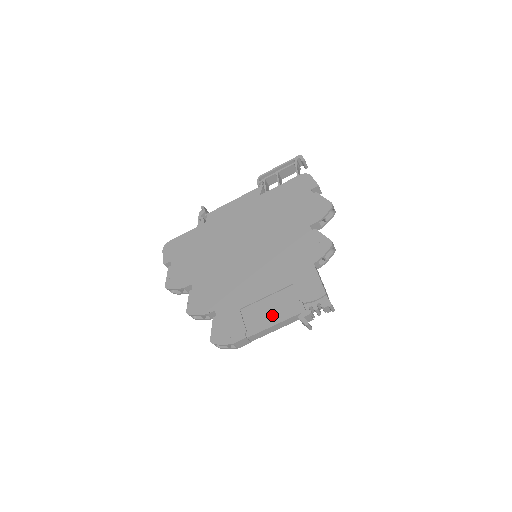
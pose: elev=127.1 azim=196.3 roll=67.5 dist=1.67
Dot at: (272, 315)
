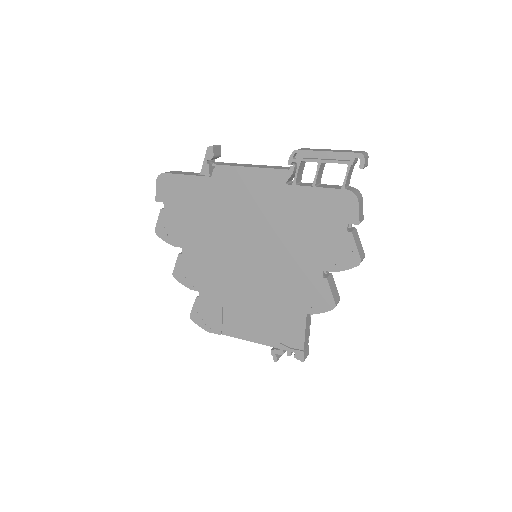
Dot at: (249, 332)
